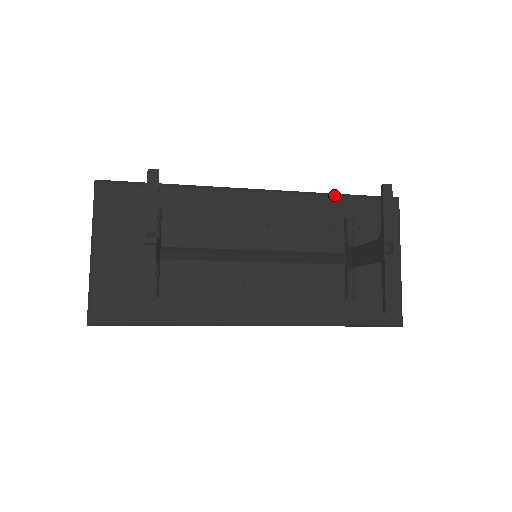
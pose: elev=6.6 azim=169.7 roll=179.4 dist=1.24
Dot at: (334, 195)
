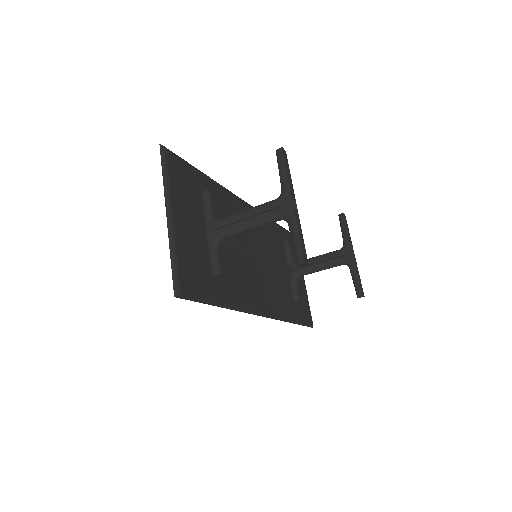
Dot at: (276, 223)
